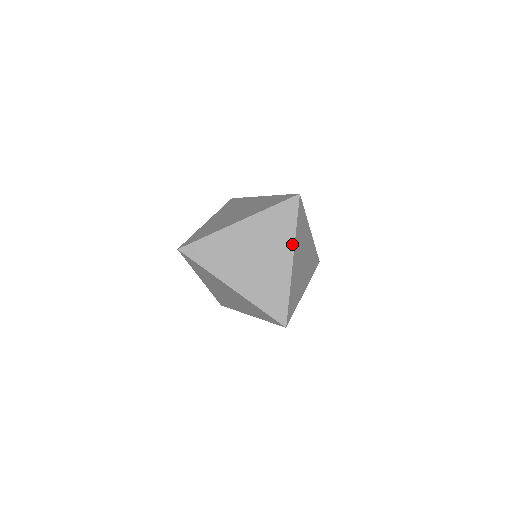
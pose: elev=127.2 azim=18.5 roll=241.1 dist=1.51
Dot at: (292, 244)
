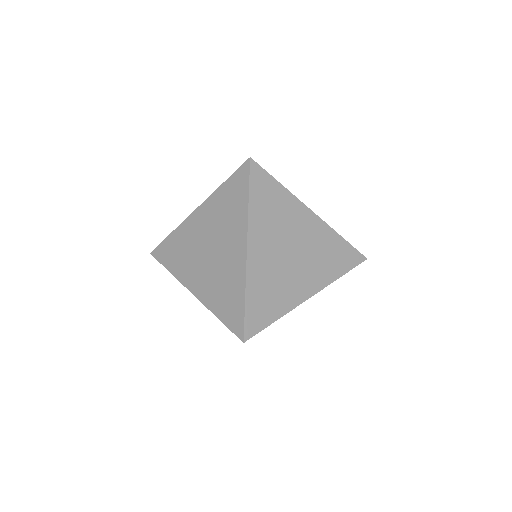
Dot at: (325, 284)
